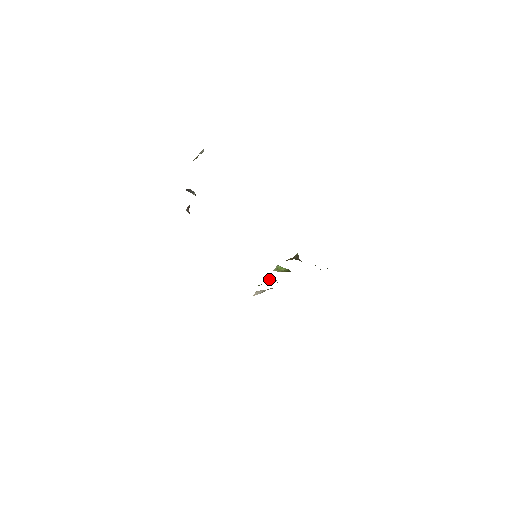
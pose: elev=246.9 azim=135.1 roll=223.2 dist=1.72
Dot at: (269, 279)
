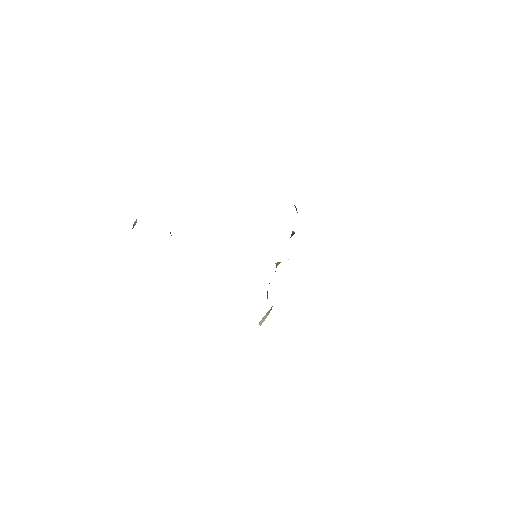
Dot at: occluded
